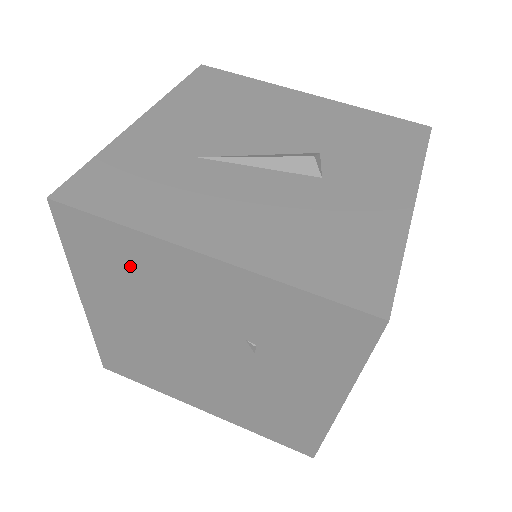
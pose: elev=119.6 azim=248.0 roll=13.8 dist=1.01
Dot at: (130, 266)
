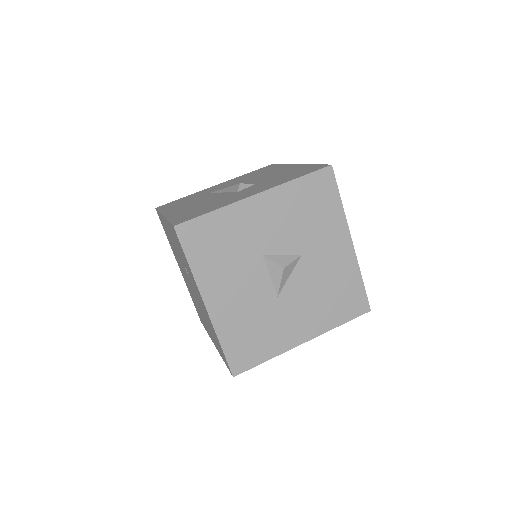
Dot at: occluded
